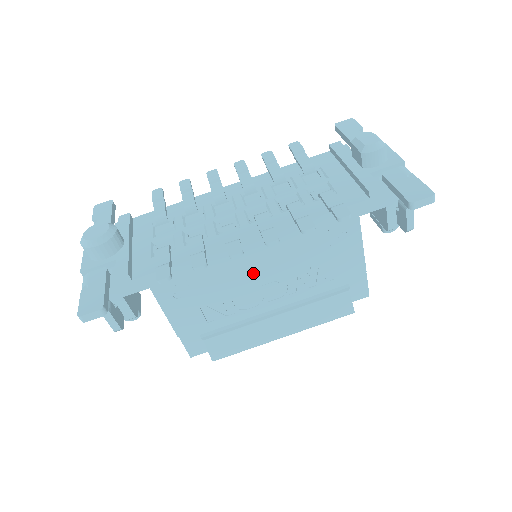
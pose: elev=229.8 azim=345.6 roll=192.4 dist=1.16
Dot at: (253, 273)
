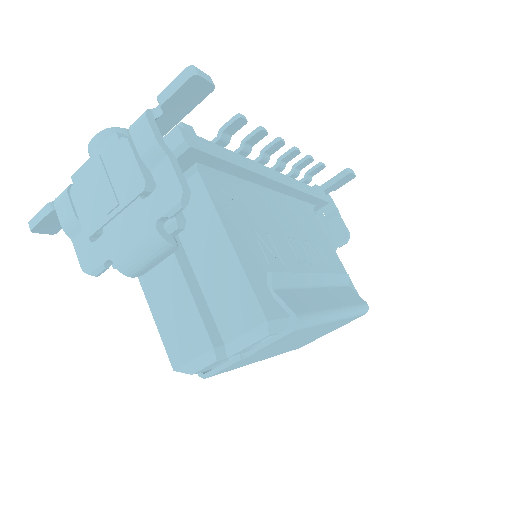
Dot at: (278, 223)
